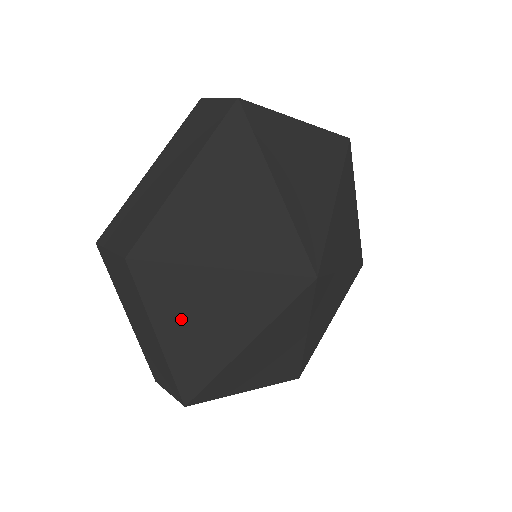
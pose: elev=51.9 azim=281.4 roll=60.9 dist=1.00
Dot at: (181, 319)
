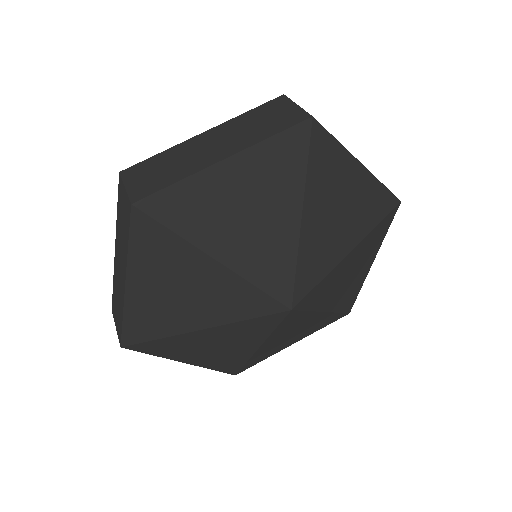
Dot at: (191, 353)
